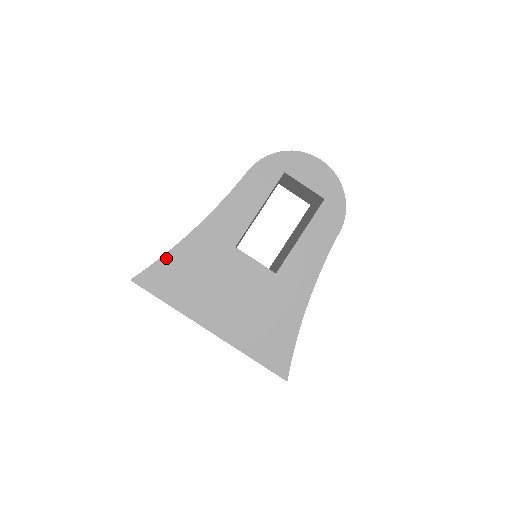
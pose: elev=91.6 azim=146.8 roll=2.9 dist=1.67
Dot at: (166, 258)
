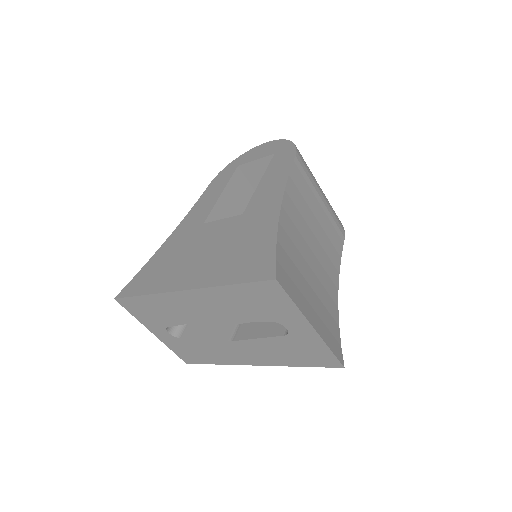
Dot at: (145, 267)
